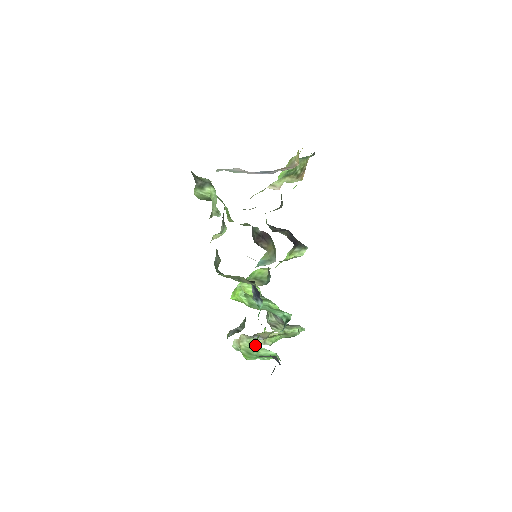
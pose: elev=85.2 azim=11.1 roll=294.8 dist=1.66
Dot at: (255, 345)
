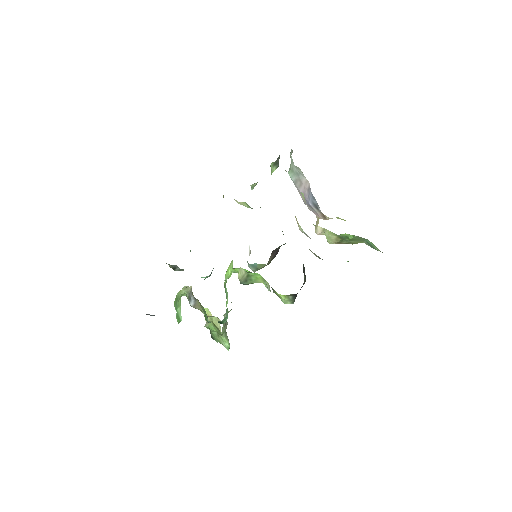
Dot at: occluded
